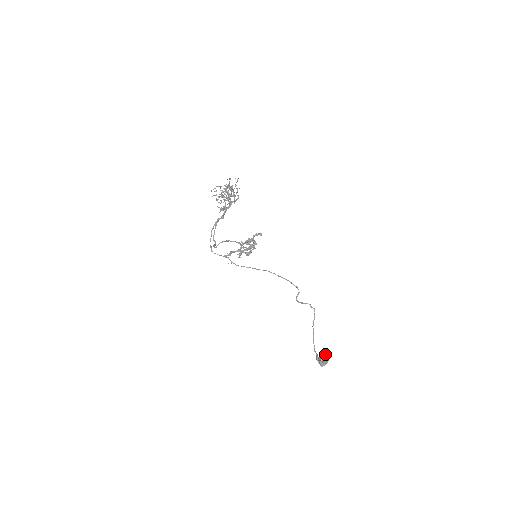
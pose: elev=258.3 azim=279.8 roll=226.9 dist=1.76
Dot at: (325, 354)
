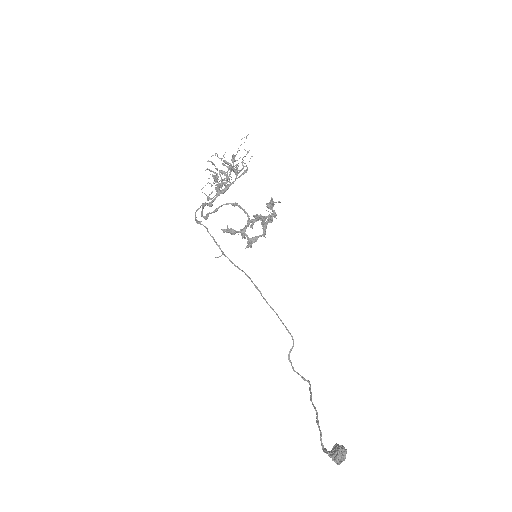
Dot at: occluded
